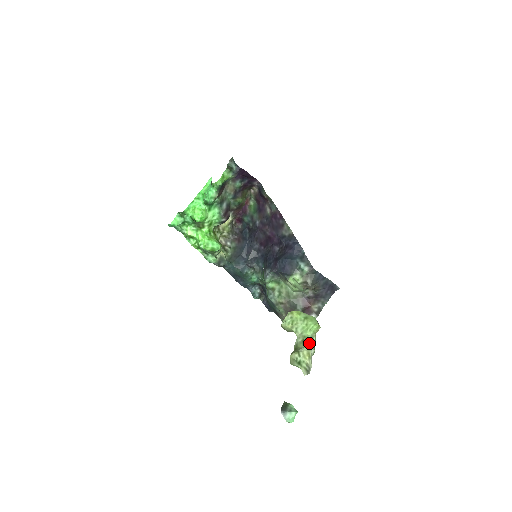
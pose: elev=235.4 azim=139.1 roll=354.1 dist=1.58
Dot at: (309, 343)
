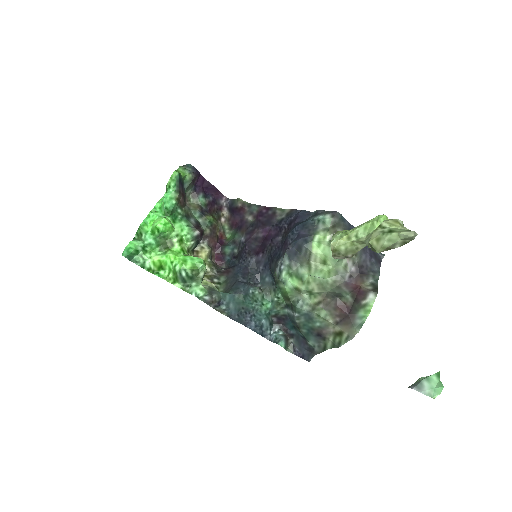
Dot at: occluded
